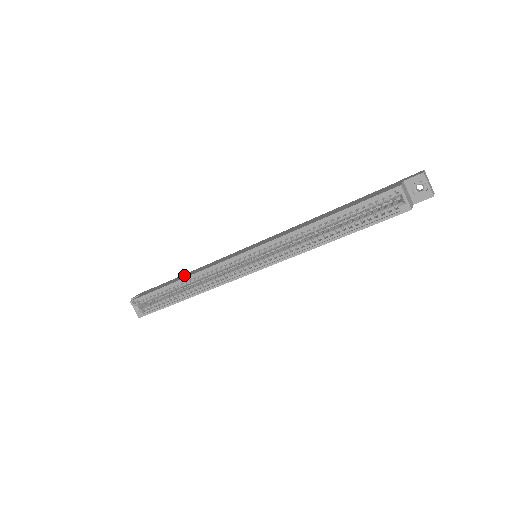
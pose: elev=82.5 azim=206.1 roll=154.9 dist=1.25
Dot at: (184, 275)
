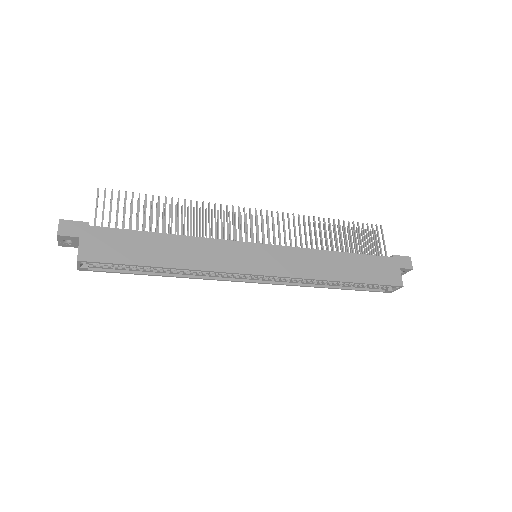
Dot at: (164, 244)
